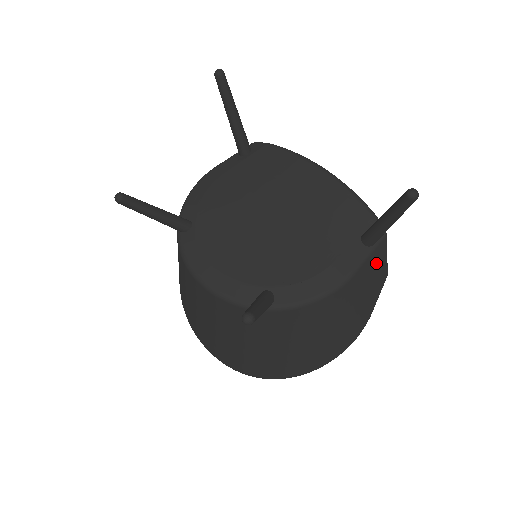
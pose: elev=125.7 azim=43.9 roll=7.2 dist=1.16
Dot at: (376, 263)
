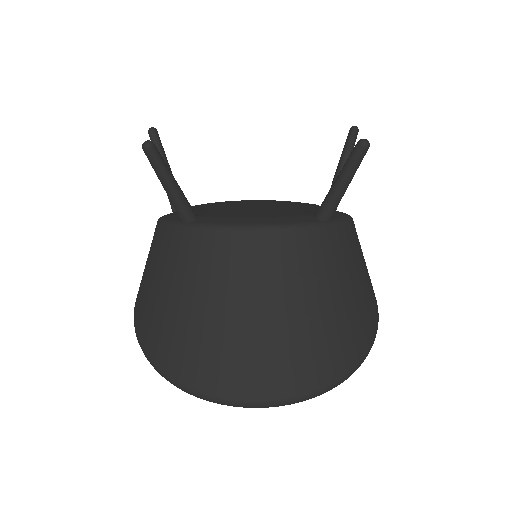
Dot at: occluded
